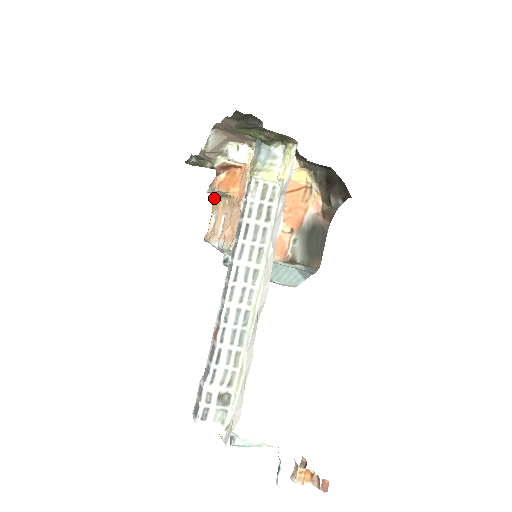
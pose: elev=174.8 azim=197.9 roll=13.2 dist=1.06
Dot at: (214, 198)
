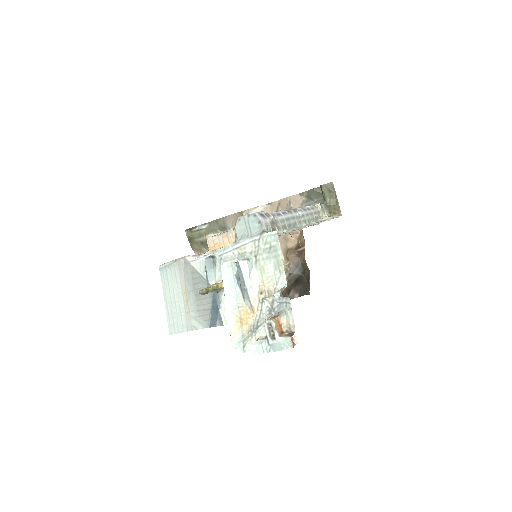
Dot at: occluded
